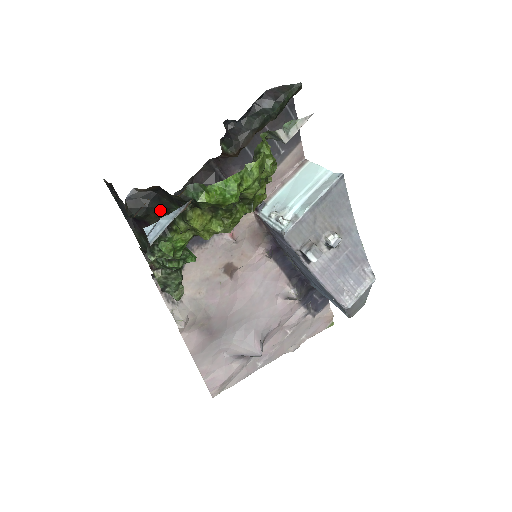
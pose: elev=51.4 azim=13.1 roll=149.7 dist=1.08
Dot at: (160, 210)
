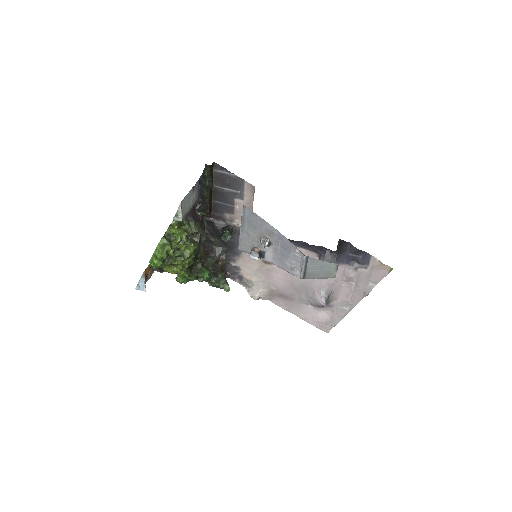
Dot at: occluded
